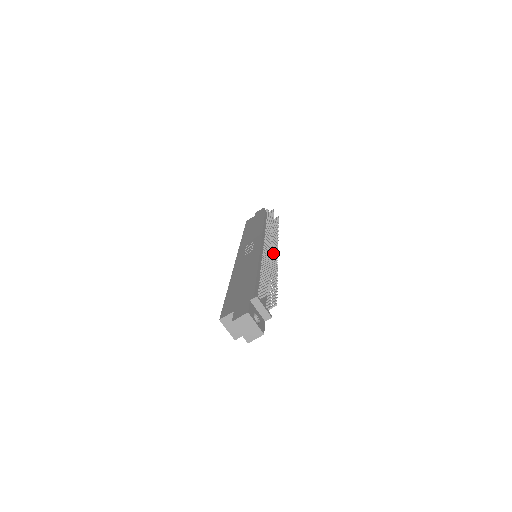
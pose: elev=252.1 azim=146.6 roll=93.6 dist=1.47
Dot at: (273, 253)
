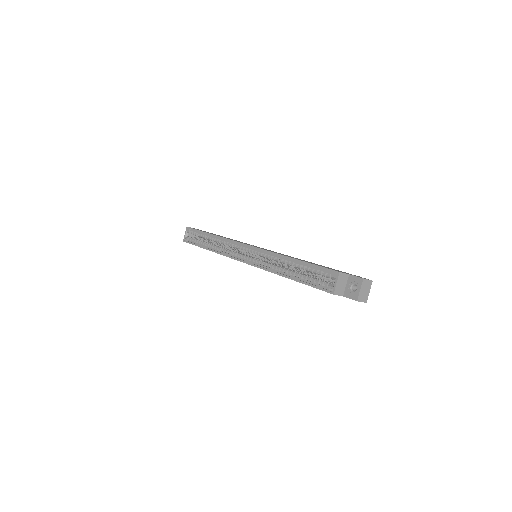
Dot at: occluded
